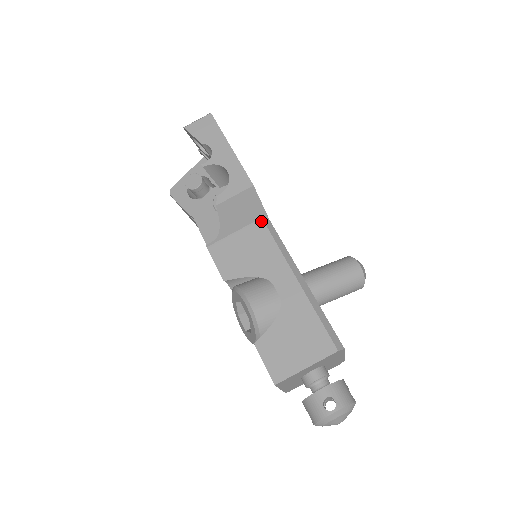
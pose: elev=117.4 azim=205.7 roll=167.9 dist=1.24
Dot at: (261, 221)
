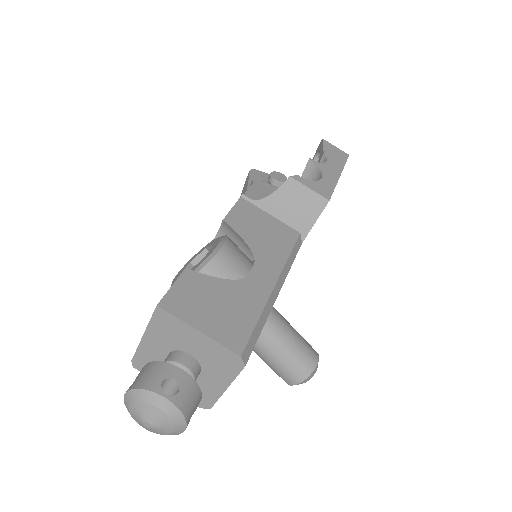
Dot at: (297, 233)
